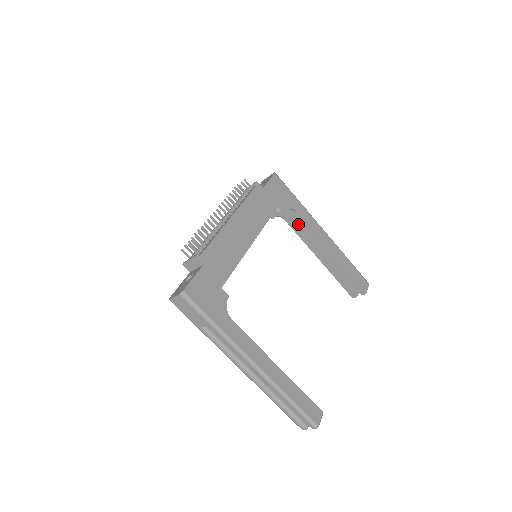
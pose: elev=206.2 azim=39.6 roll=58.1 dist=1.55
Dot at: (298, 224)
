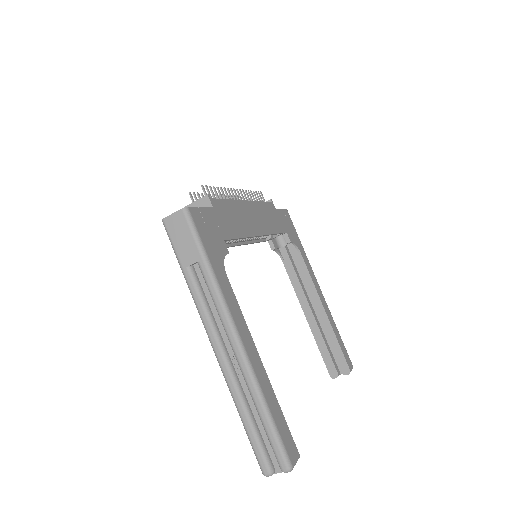
Dot at: (295, 269)
